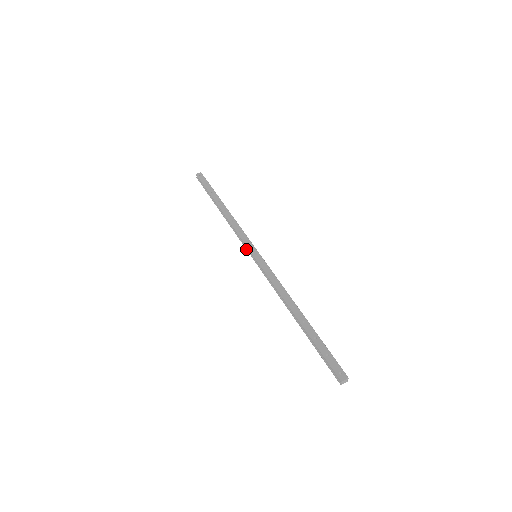
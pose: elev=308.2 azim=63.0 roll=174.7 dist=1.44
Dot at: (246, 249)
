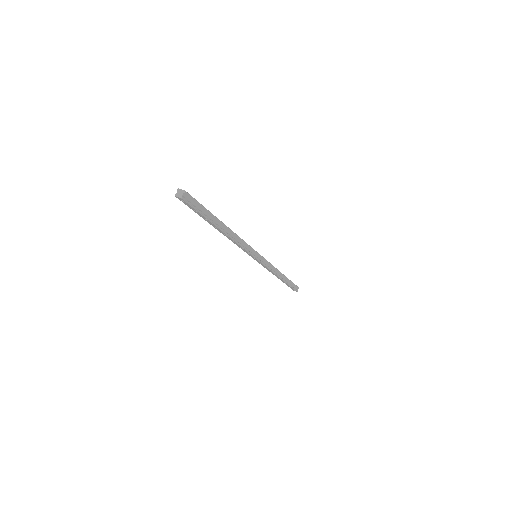
Dot at: (257, 261)
